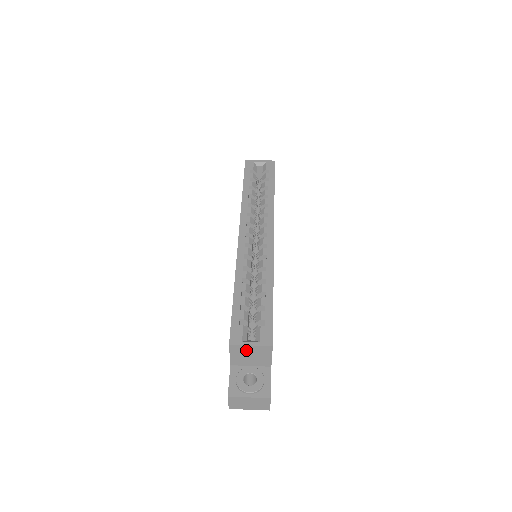
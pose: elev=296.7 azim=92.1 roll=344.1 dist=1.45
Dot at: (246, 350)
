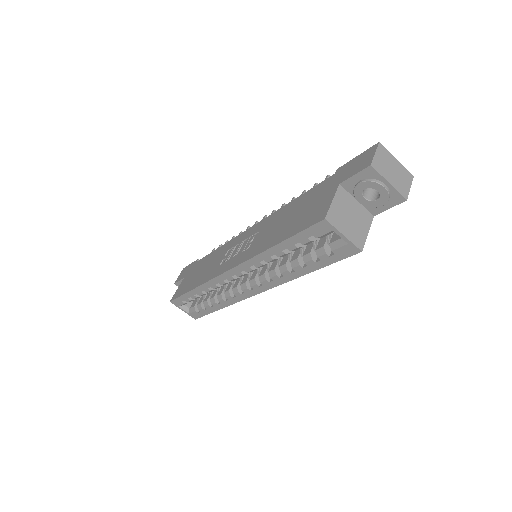
Dot at: occluded
